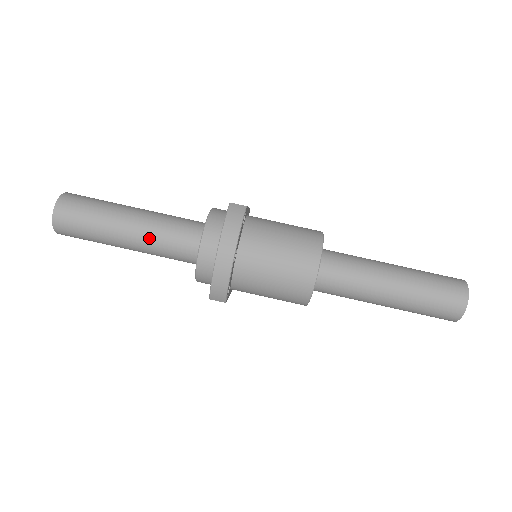
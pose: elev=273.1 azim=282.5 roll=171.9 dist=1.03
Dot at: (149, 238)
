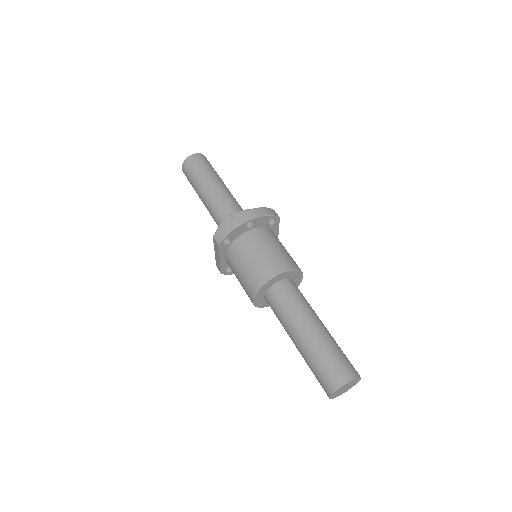
Dot at: (219, 196)
